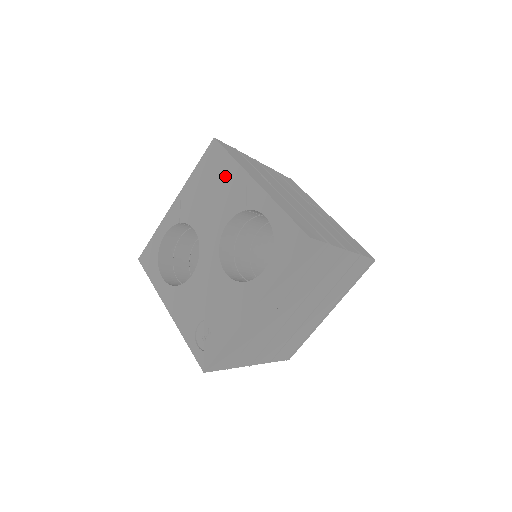
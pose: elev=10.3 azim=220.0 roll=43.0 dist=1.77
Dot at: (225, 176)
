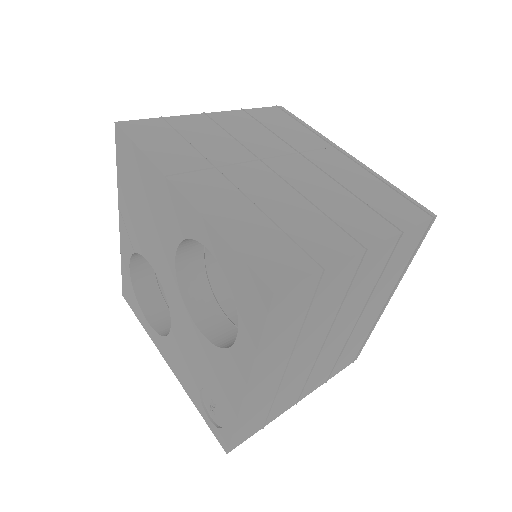
Dot at: (146, 184)
